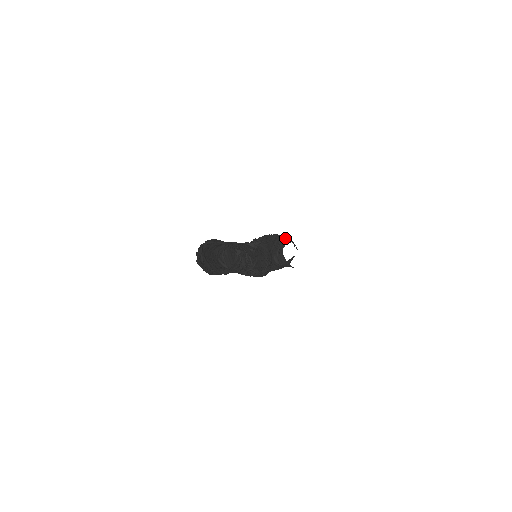
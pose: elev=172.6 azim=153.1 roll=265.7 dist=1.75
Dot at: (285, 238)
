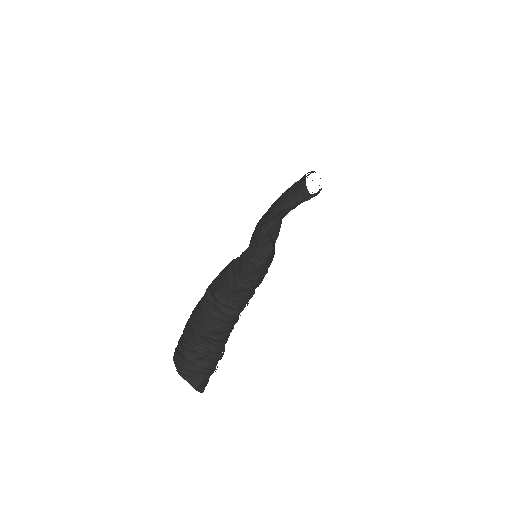
Dot at: occluded
